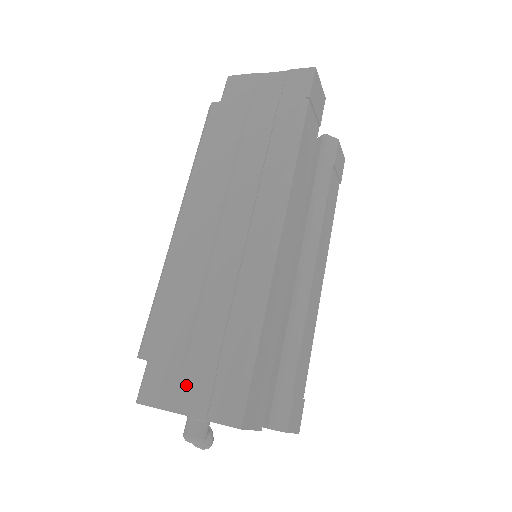
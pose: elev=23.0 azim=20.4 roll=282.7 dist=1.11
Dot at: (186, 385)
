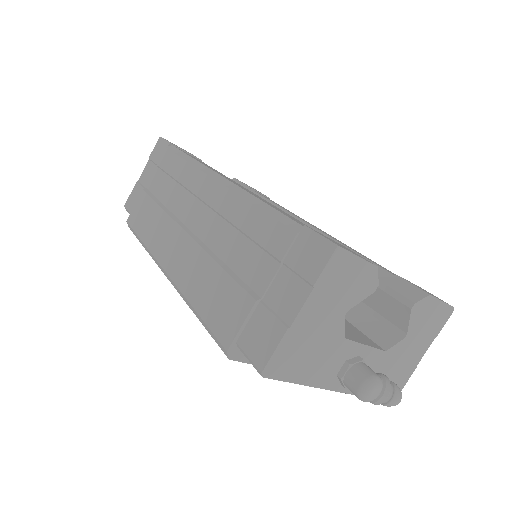
Dot at: (275, 303)
